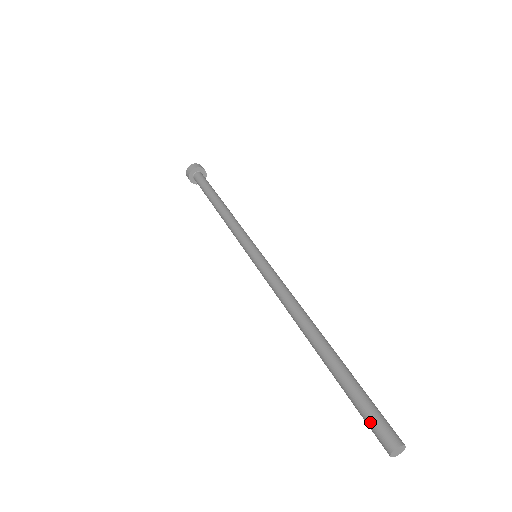
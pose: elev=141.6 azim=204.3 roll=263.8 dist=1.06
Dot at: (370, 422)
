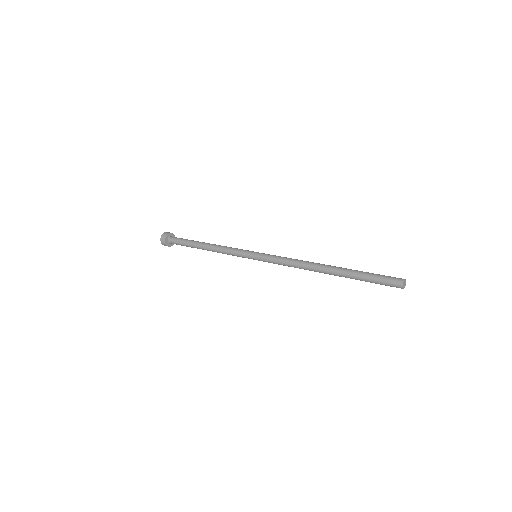
Dot at: (384, 284)
